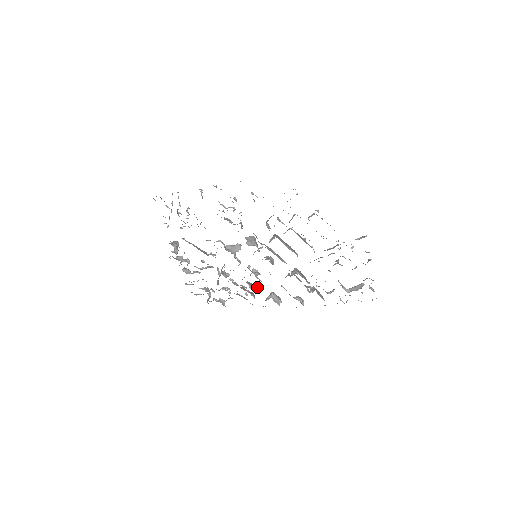
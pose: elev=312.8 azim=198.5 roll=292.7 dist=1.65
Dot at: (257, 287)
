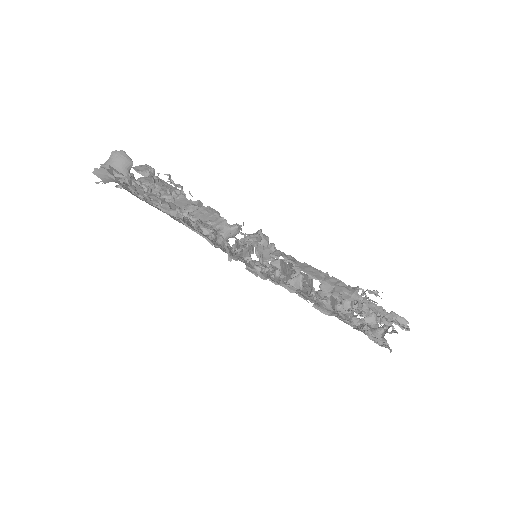
Dot at: occluded
